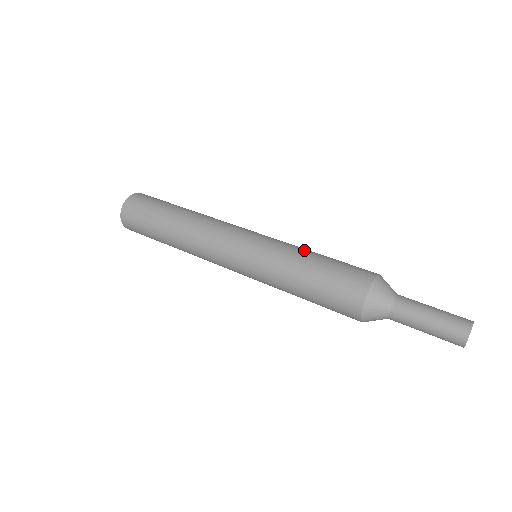
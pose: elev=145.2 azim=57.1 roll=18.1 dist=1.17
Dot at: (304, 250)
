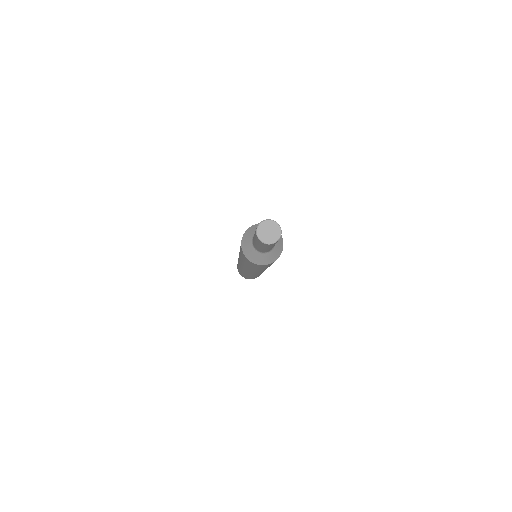
Dot at: occluded
